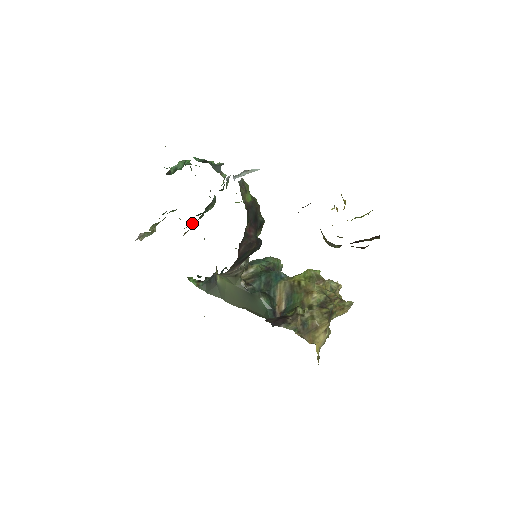
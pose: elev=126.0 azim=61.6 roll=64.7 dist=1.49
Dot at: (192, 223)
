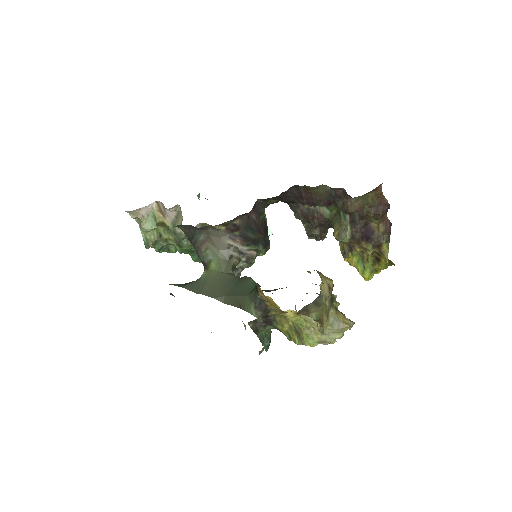
Dot at: occluded
